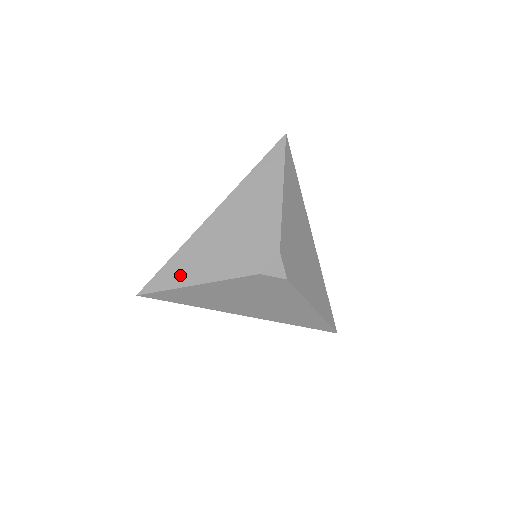
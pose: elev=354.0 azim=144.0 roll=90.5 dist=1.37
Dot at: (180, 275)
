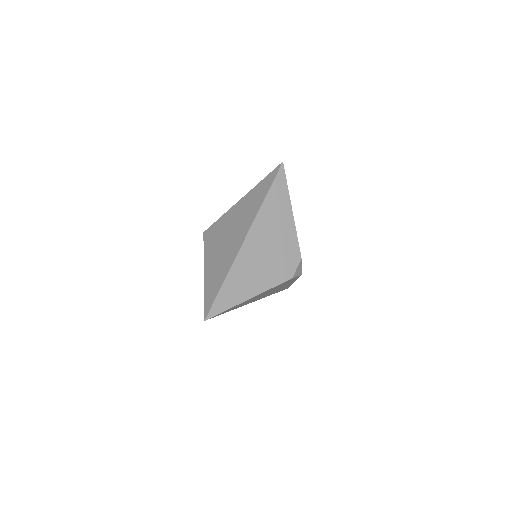
Dot at: (235, 294)
